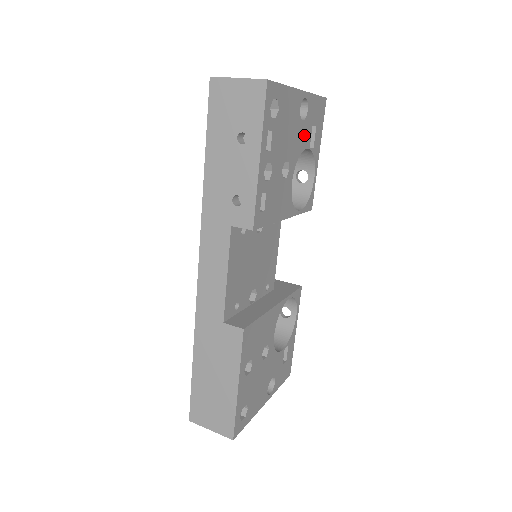
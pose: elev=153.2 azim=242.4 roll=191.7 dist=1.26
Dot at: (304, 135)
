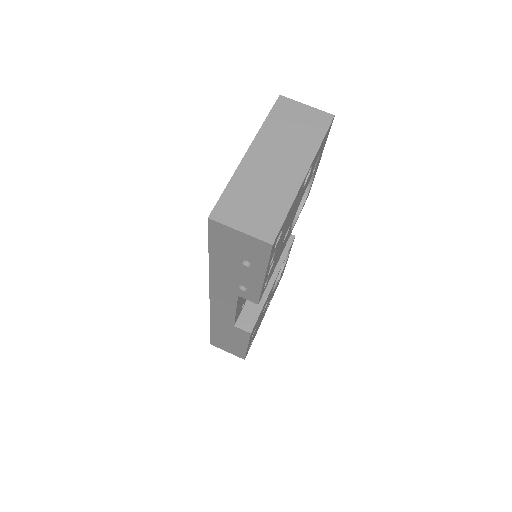
Dot at: (306, 185)
